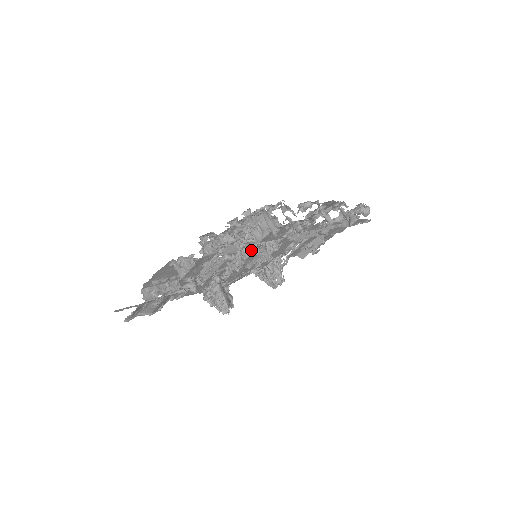
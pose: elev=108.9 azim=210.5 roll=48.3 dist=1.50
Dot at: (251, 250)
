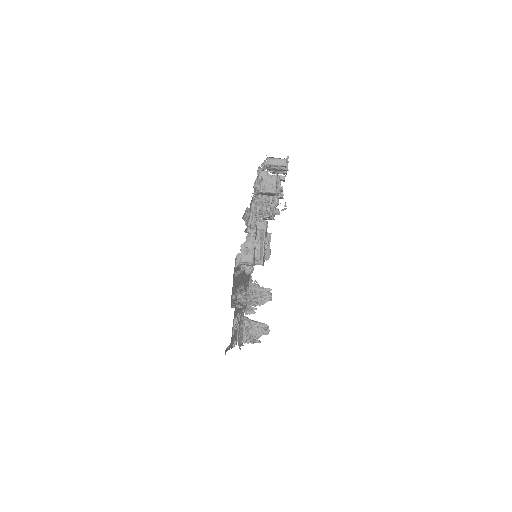
Dot at: occluded
